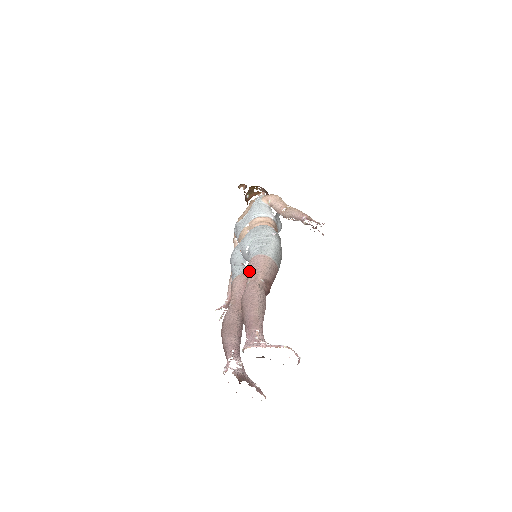
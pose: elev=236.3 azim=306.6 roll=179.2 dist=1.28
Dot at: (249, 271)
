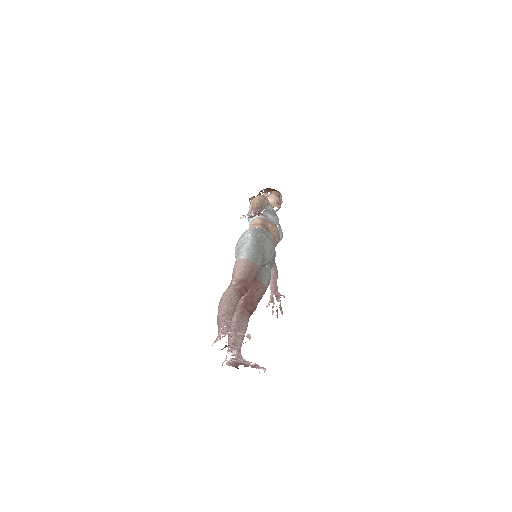
Dot at: occluded
